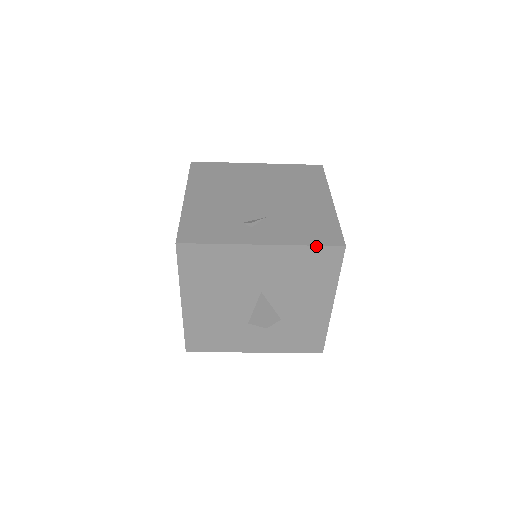
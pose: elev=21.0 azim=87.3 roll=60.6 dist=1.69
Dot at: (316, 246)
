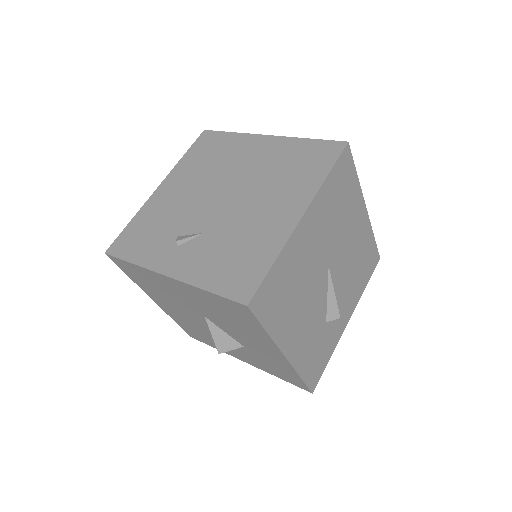
Dot at: (216, 295)
